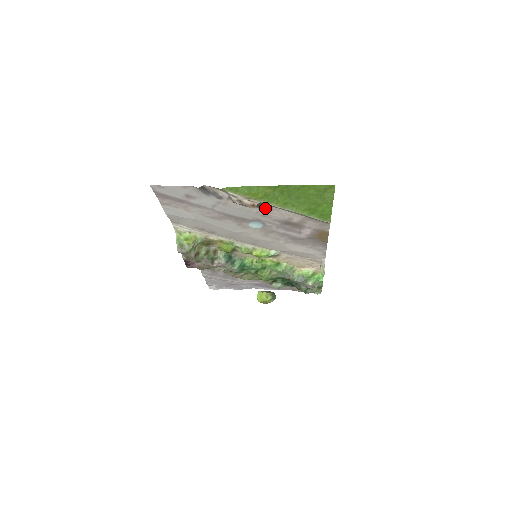
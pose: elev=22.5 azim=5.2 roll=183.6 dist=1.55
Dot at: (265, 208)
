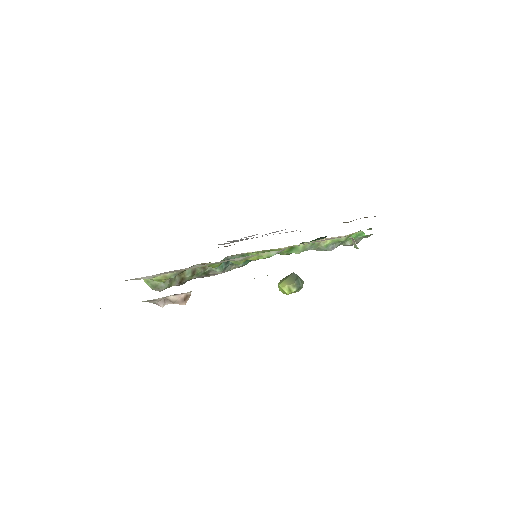
Dot at: occluded
